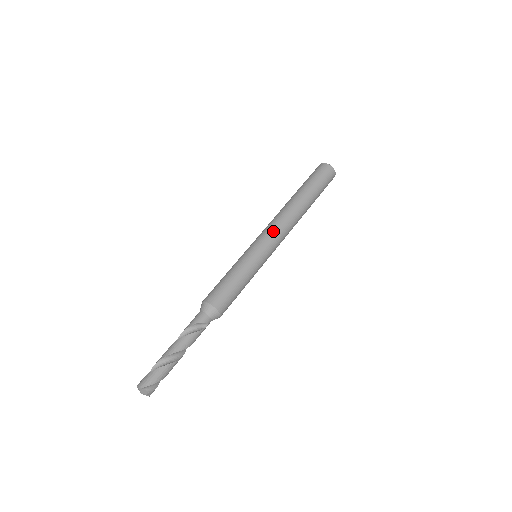
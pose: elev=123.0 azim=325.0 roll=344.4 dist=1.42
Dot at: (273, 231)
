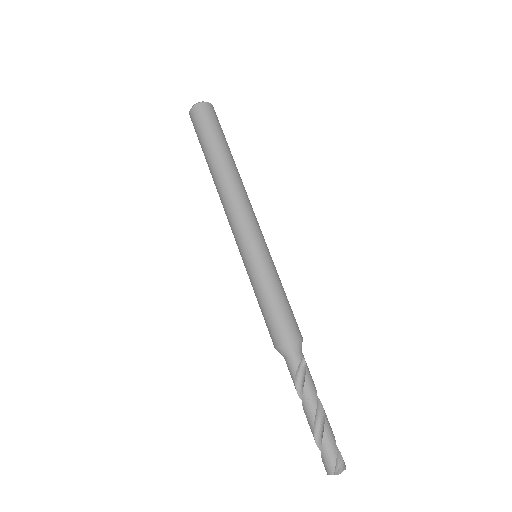
Dot at: (239, 221)
